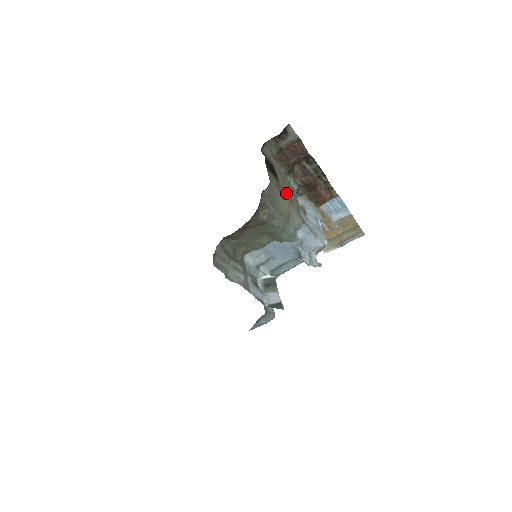
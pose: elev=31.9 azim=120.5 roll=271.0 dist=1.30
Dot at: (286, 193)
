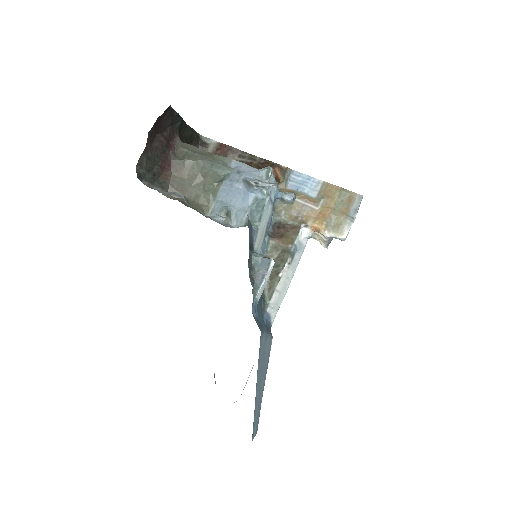
Dot at: occluded
